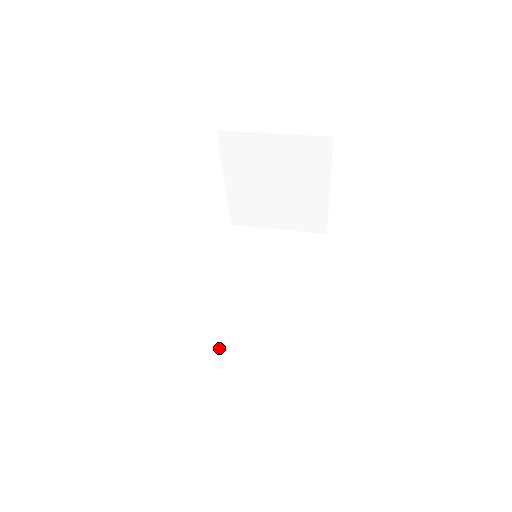
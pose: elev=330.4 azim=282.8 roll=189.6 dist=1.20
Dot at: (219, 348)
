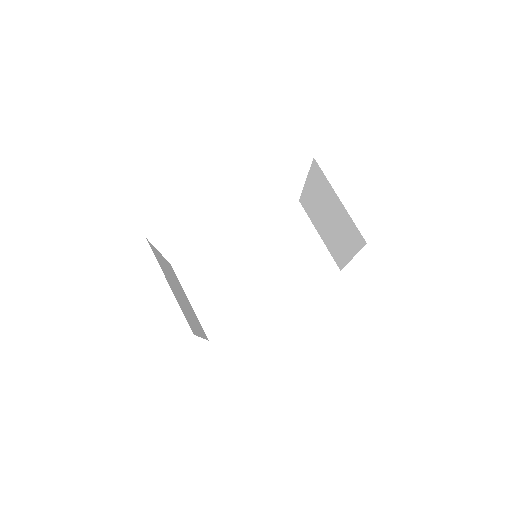
Dot at: (204, 272)
